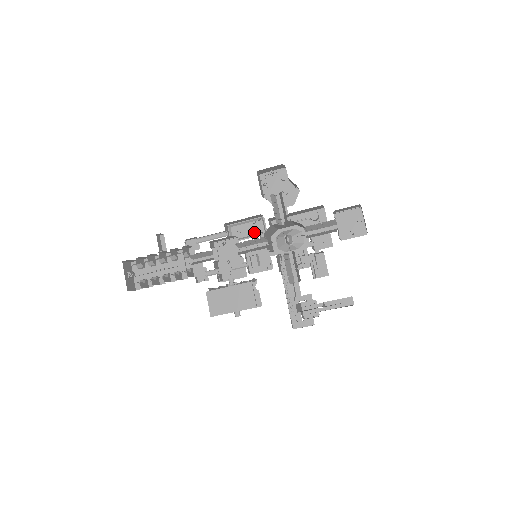
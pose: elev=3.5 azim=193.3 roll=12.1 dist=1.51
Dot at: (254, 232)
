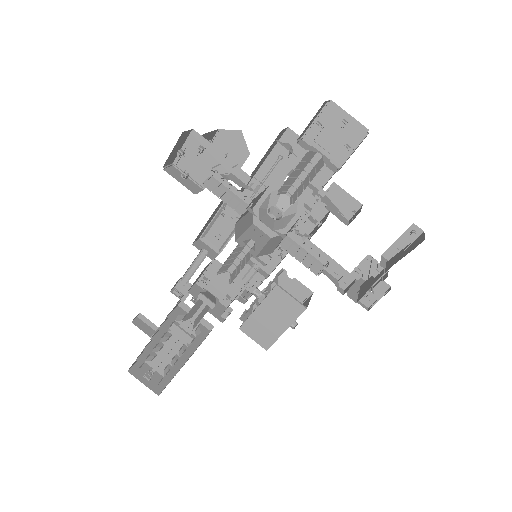
Dot at: (233, 223)
